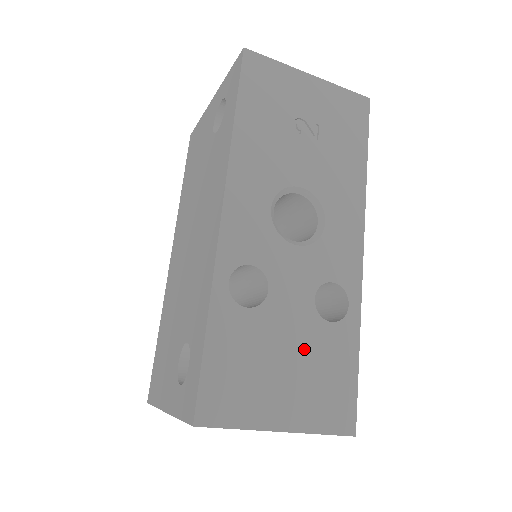
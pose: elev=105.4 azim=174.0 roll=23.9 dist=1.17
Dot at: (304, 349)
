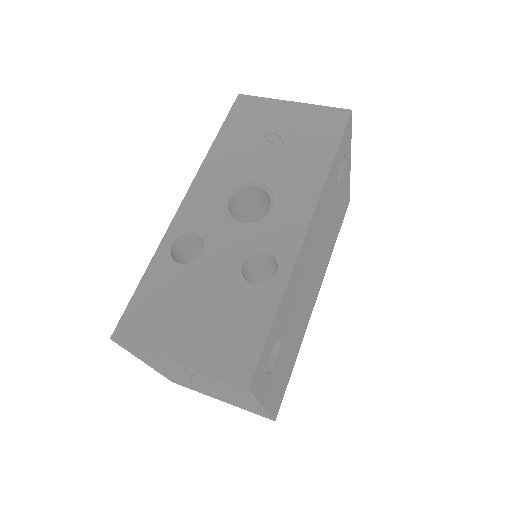
Dot at: (219, 302)
